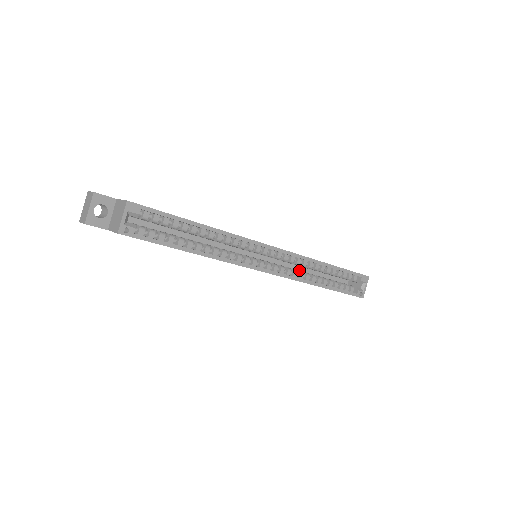
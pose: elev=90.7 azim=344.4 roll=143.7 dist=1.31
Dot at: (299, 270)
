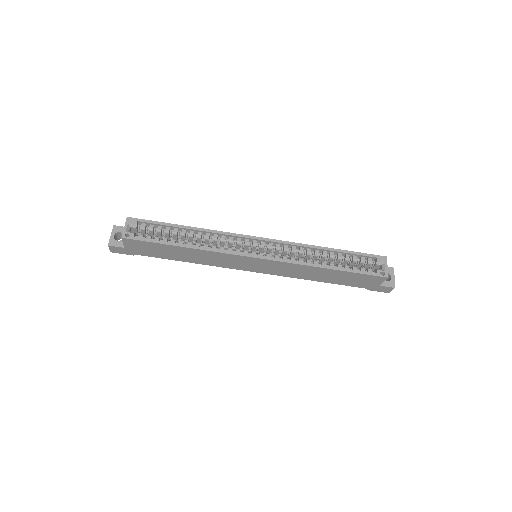
Dot at: occluded
